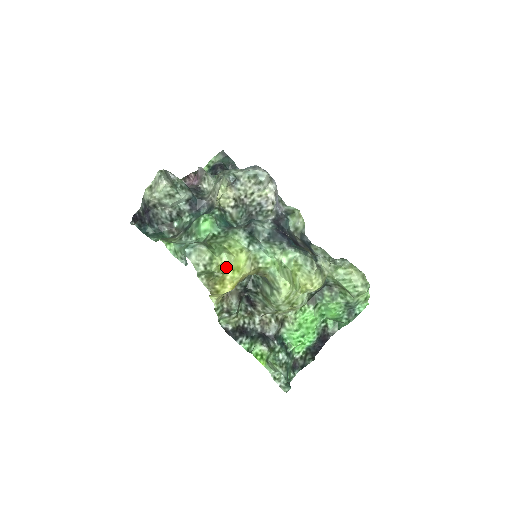
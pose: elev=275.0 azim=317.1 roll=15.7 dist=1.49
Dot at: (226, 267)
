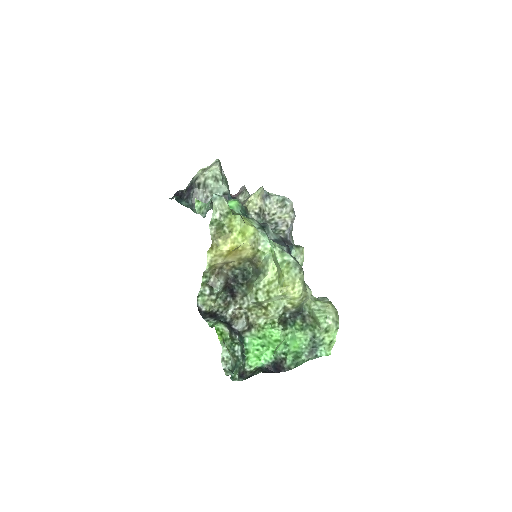
Dot at: (235, 227)
